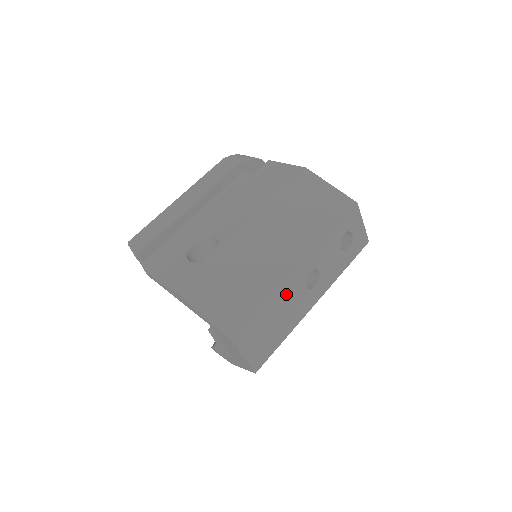
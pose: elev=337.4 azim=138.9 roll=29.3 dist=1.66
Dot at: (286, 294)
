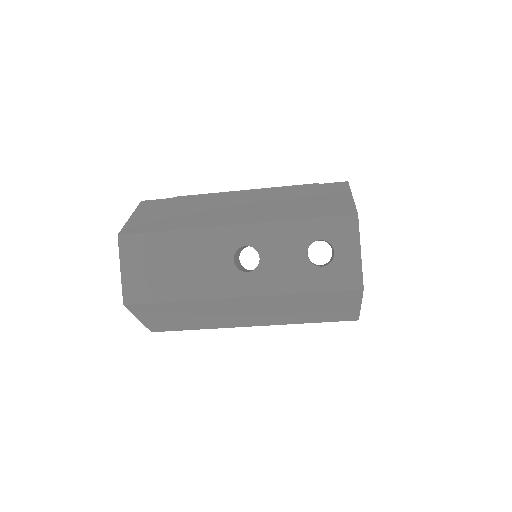
Dot at: (203, 244)
